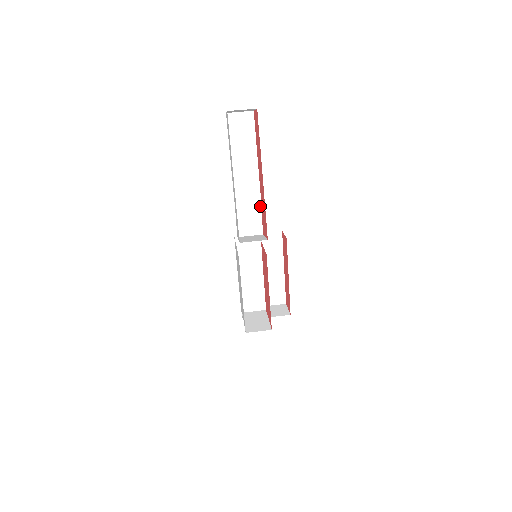
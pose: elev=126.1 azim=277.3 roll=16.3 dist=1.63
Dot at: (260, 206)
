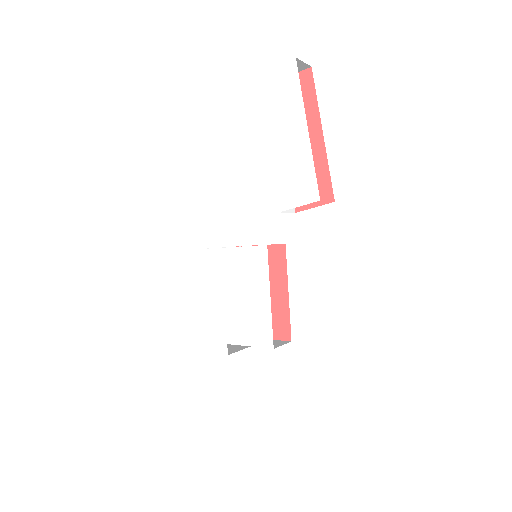
Dot at: occluded
